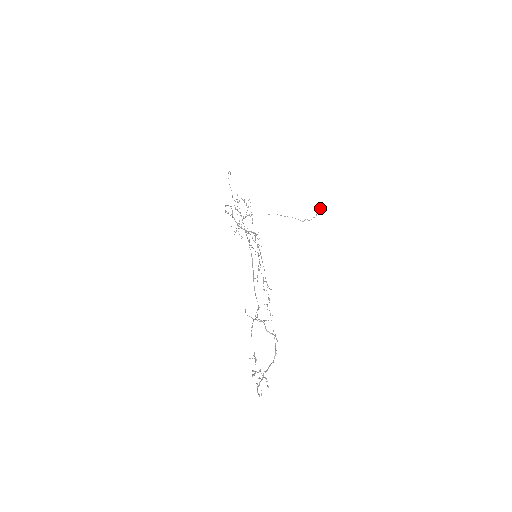
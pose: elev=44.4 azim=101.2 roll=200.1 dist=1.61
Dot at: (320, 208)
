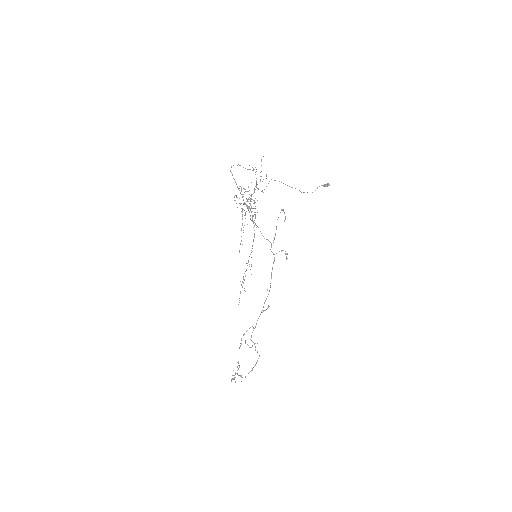
Dot at: occluded
